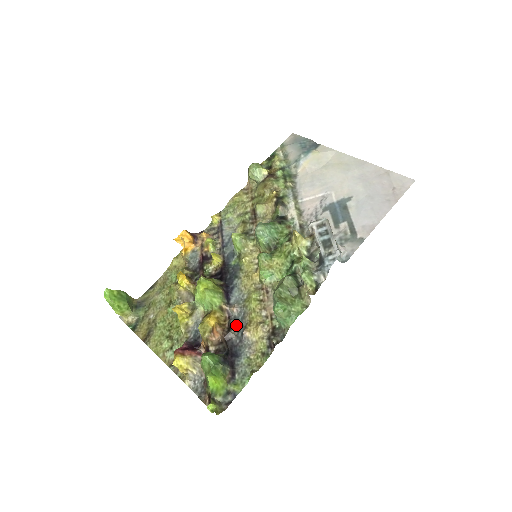
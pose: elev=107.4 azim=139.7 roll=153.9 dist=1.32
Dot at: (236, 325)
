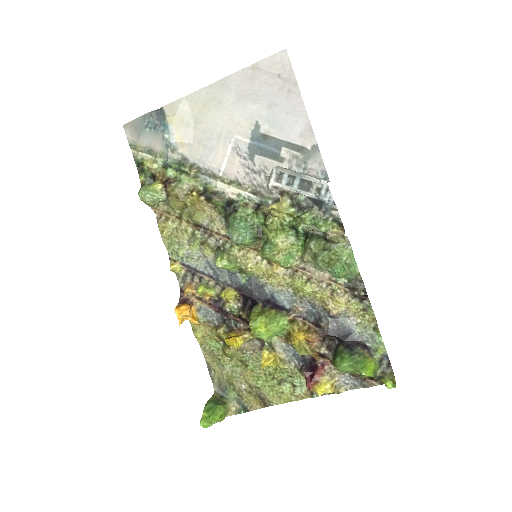
Dot at: (317, 317)
